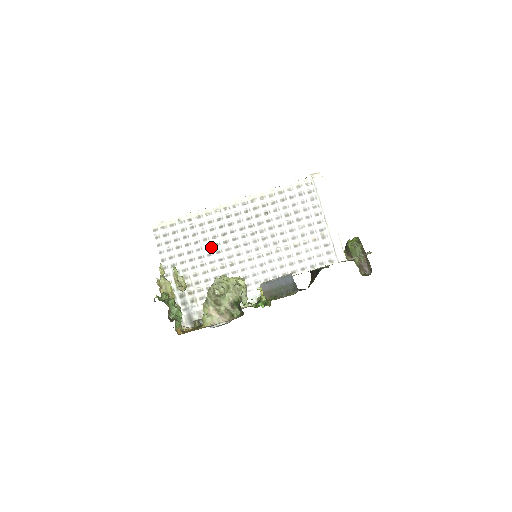
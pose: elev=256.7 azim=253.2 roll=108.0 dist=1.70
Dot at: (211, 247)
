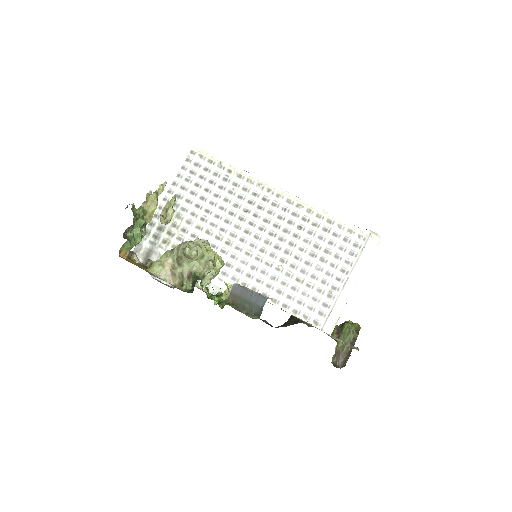
Dot at: (225, 211)
